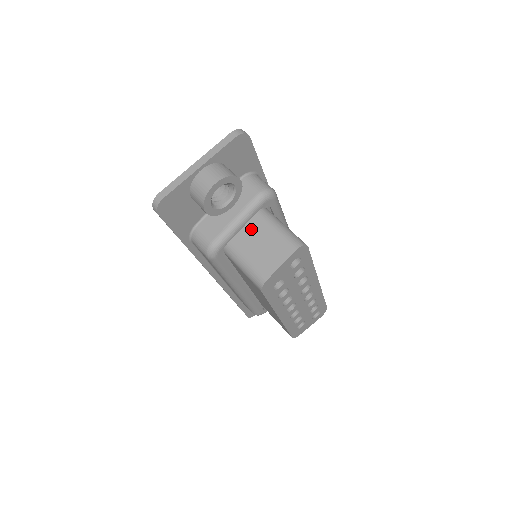
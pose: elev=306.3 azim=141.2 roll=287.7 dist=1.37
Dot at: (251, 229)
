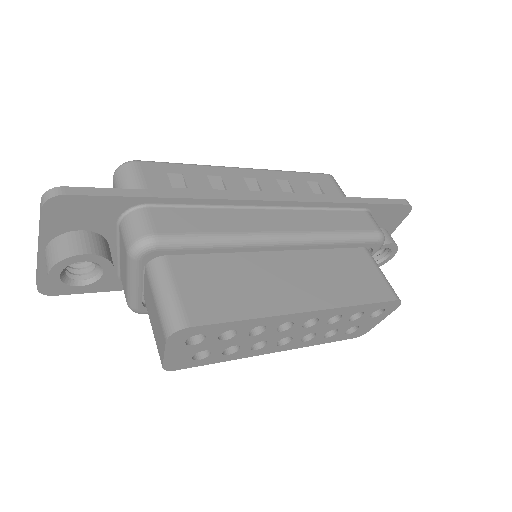
Dot at: (147, 291)
